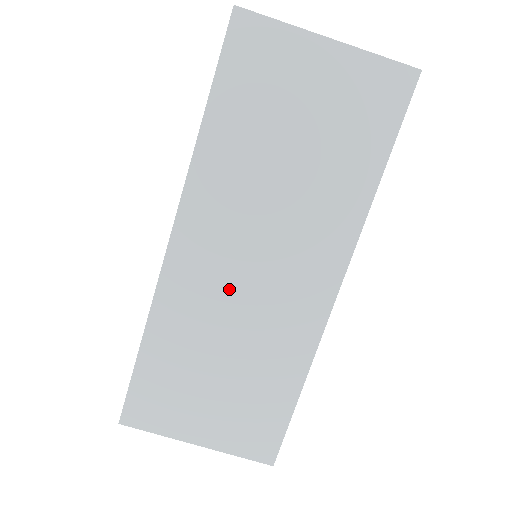
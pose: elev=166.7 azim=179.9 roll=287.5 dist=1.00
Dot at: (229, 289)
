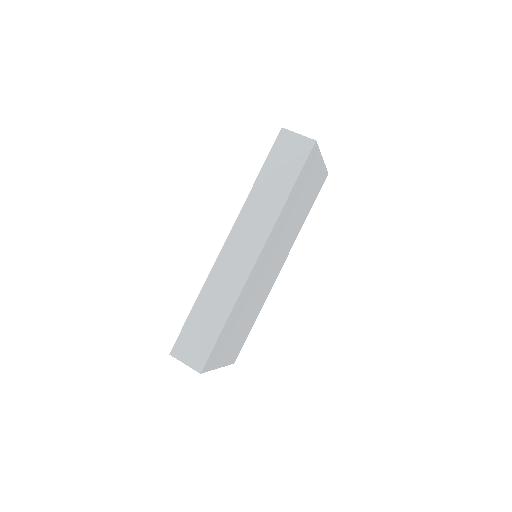
Dot at: (261, 279)
